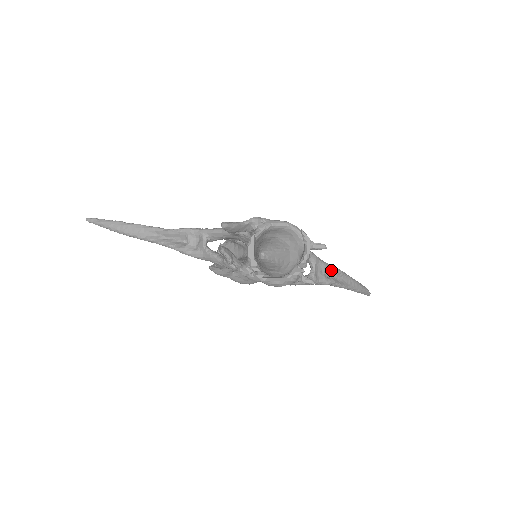
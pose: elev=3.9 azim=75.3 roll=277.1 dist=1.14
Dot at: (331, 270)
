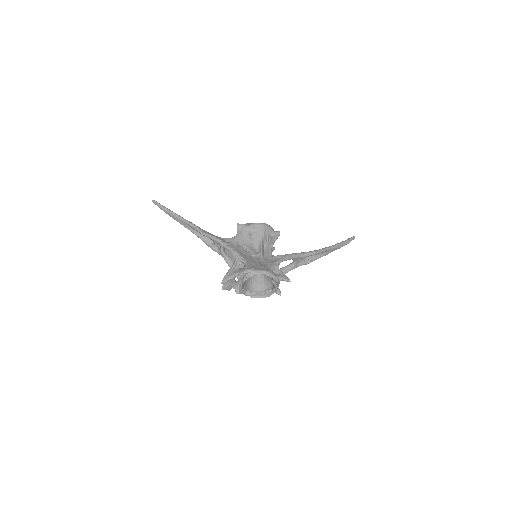
Dot at: (311, 255)
